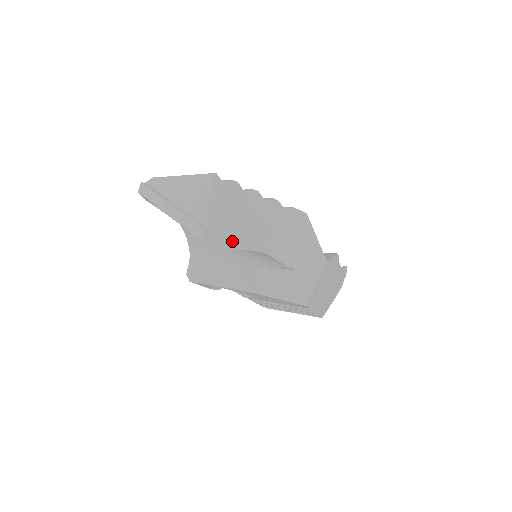
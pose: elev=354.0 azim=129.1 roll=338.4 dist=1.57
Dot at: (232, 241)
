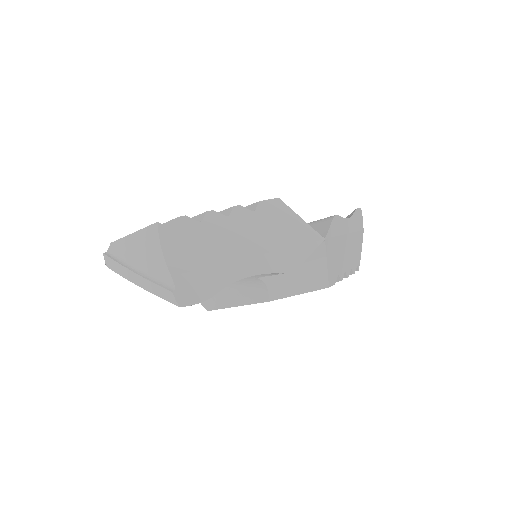
Dot at: (209, 286)
